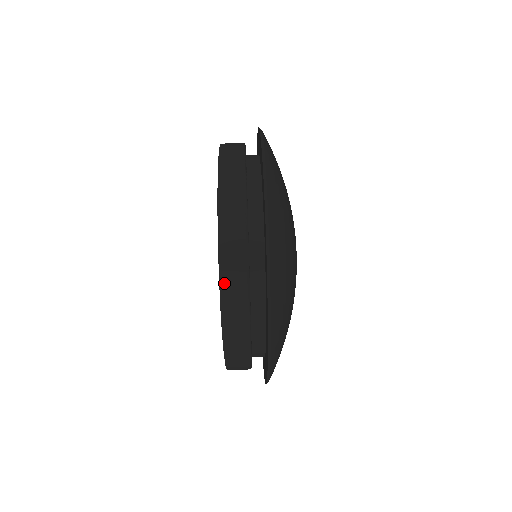
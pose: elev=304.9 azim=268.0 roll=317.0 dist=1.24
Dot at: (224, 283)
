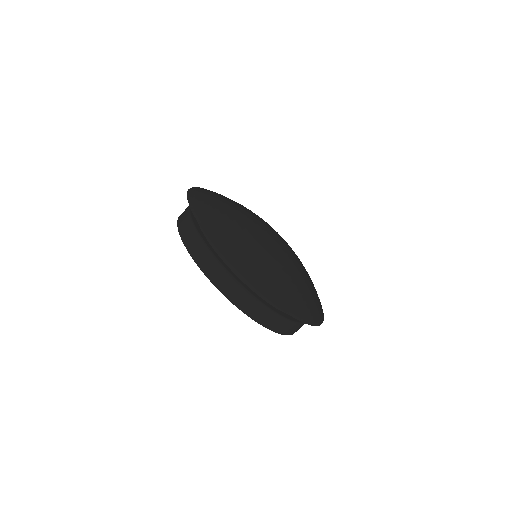
Dot at: (253, 316)
